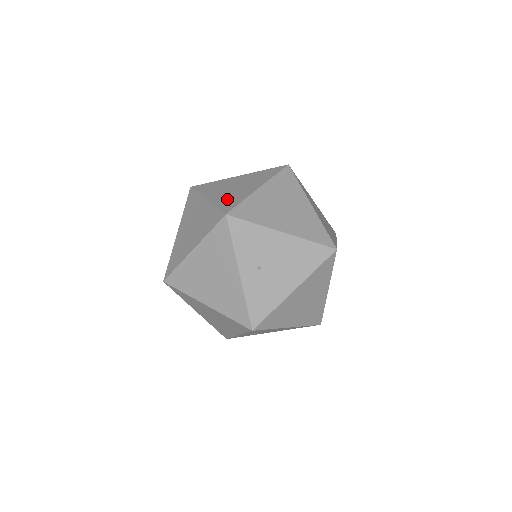
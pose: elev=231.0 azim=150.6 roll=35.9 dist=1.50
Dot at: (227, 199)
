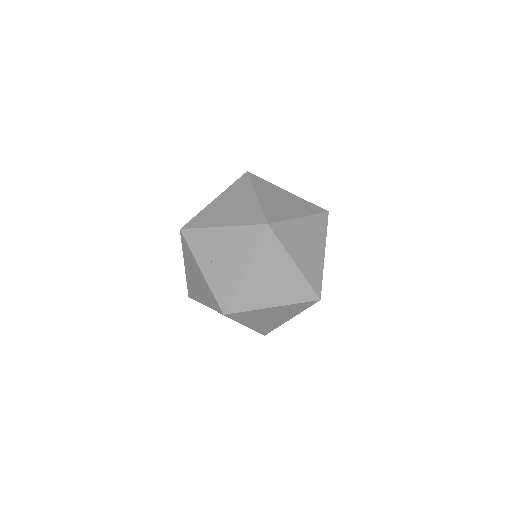
Dot at: occluded
